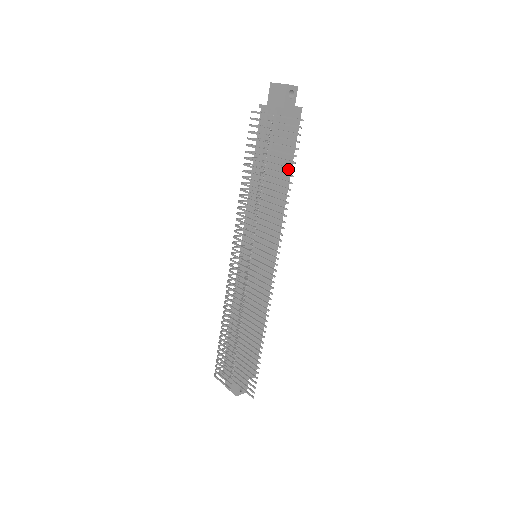
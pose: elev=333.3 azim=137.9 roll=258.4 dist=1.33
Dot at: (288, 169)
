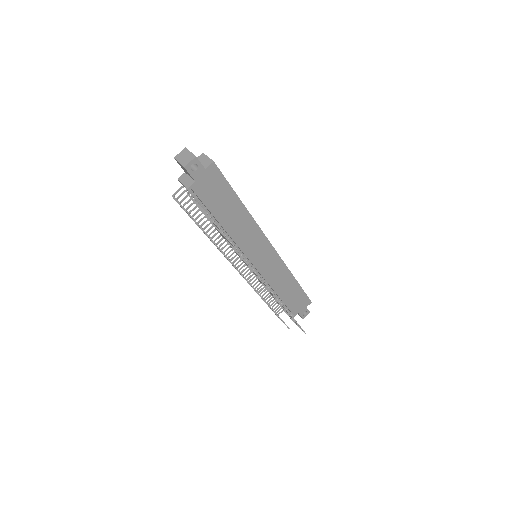
Dot at: (237, 203)
